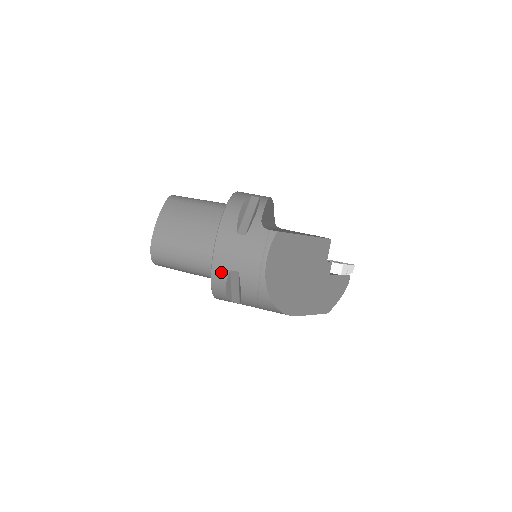
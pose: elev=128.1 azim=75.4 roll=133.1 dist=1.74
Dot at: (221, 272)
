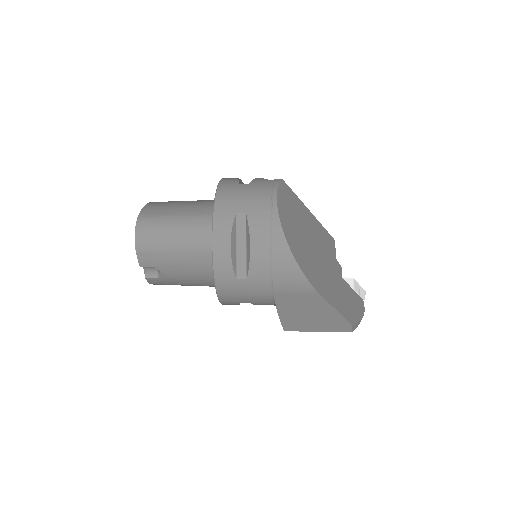
Dot at: (225, 218)
